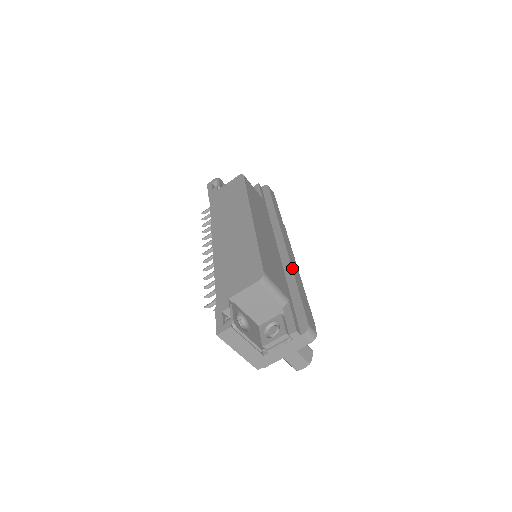
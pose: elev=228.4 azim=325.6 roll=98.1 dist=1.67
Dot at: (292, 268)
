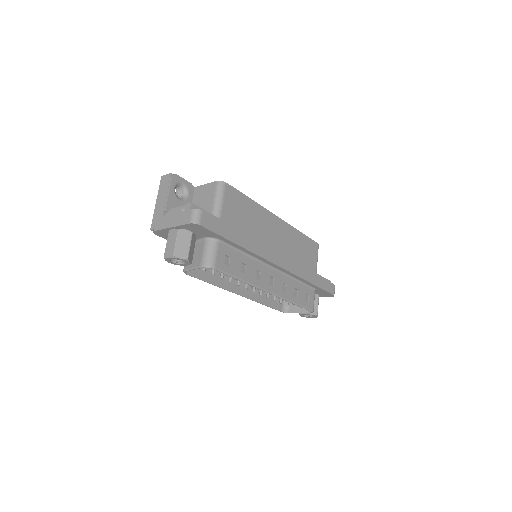
Dot at: (254, 240)
